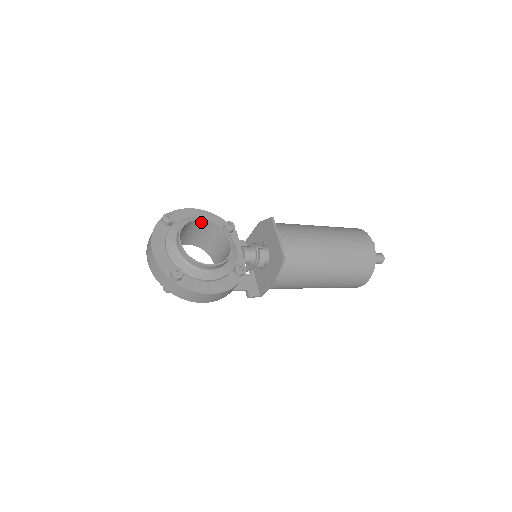
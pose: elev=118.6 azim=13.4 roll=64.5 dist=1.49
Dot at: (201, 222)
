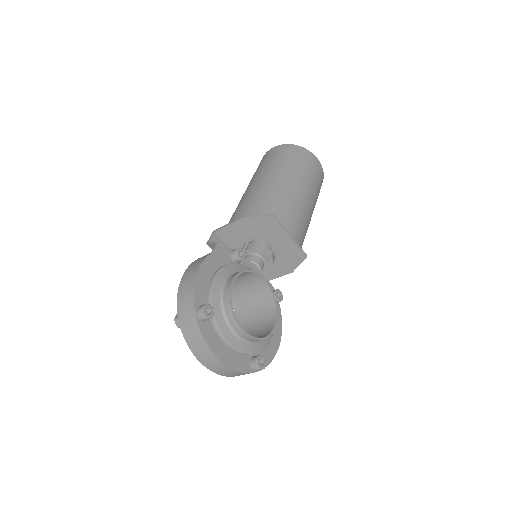
Dot at: (230, 282)
